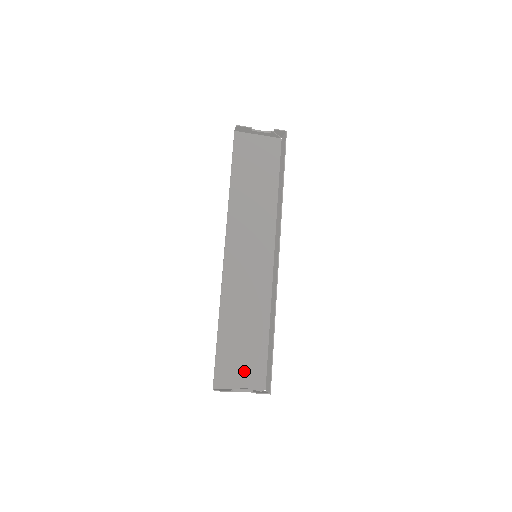
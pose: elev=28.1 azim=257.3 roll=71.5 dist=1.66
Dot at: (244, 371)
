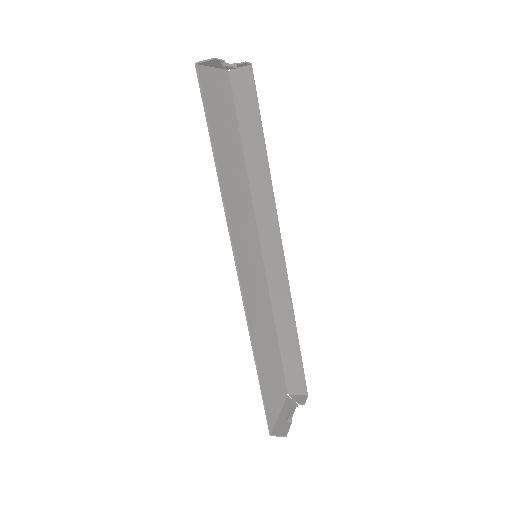
Dot at: (277, 392)
